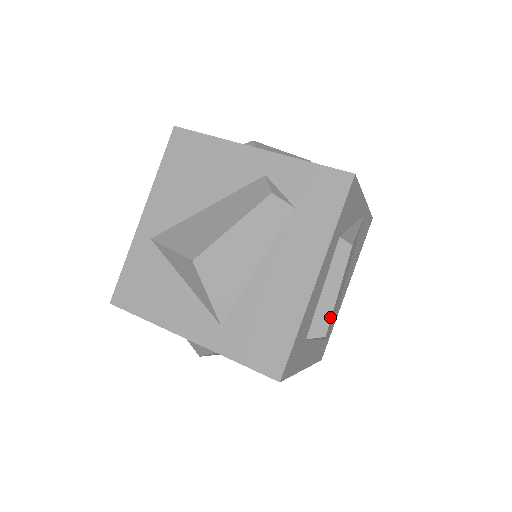
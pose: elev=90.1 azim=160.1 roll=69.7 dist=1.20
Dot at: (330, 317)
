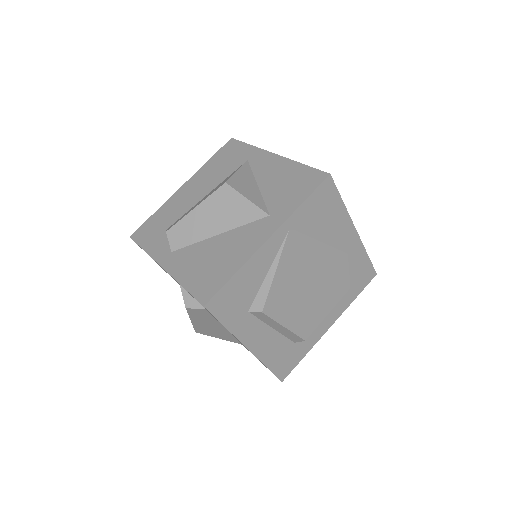
Dot at: (296, 335)
